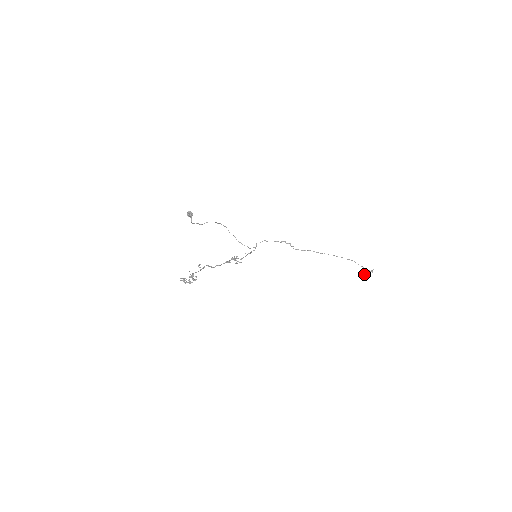
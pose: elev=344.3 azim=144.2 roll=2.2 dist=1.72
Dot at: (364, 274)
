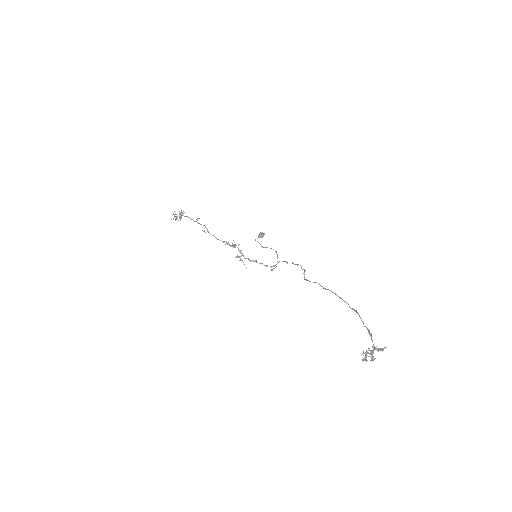
Dot at: (367, 352)
